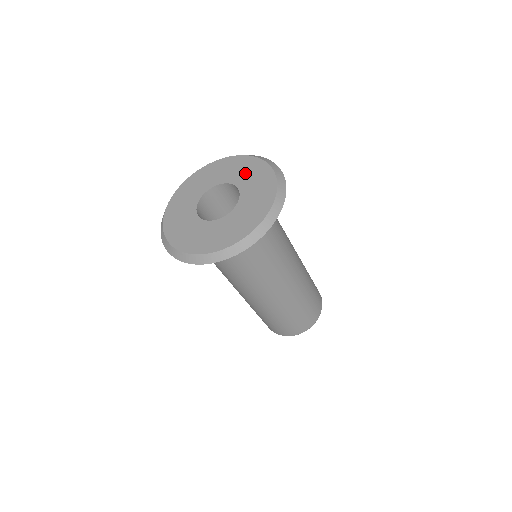
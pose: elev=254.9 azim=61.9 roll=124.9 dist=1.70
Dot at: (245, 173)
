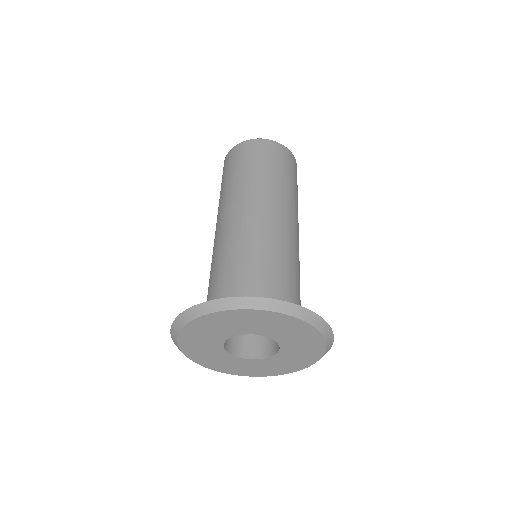
Dot at: (283, 331)
